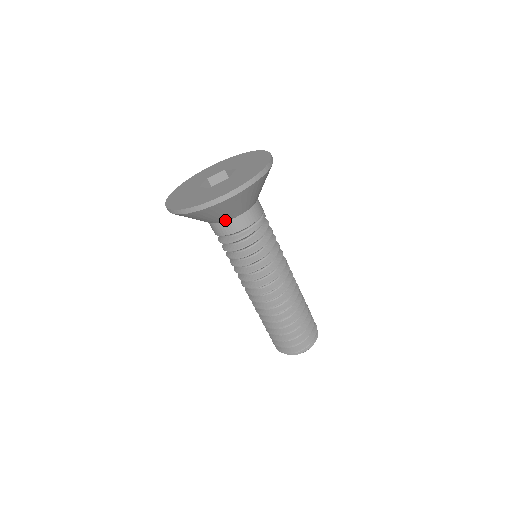
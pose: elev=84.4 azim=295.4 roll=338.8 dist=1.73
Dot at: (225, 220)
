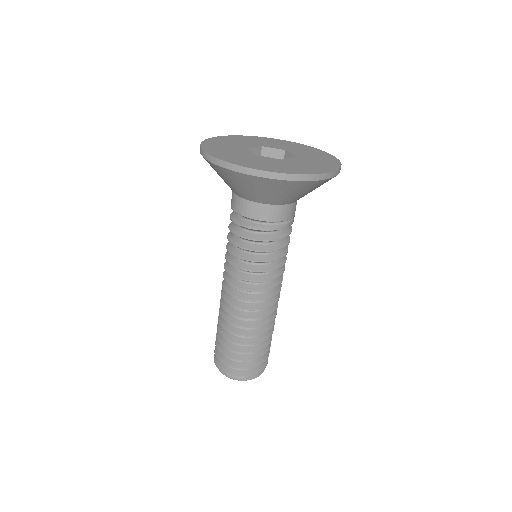
Dot at: (249, 198)
